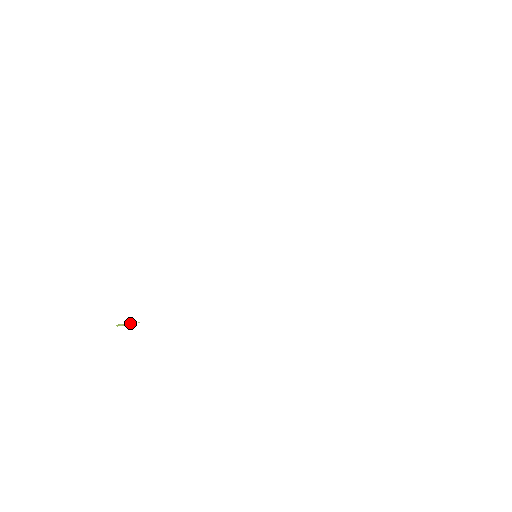
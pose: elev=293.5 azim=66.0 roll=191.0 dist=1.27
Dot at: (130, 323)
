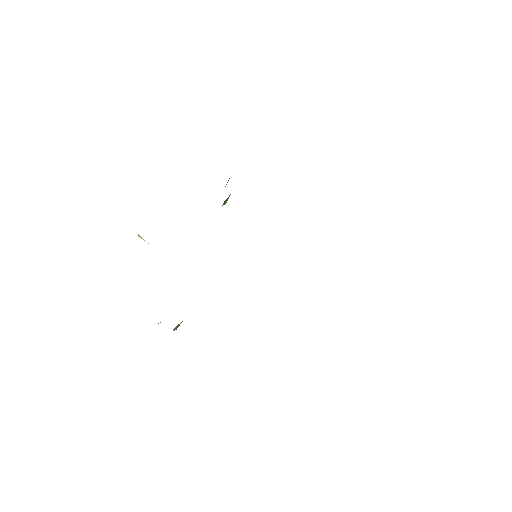
Dot at: occluded
